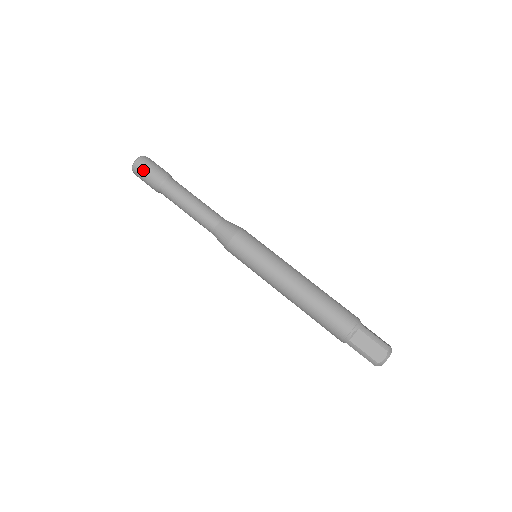
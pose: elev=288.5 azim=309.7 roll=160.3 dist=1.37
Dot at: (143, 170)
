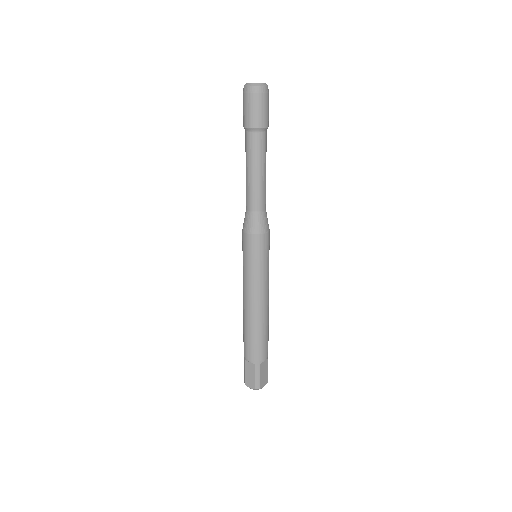
Dot at: (247, 102)
